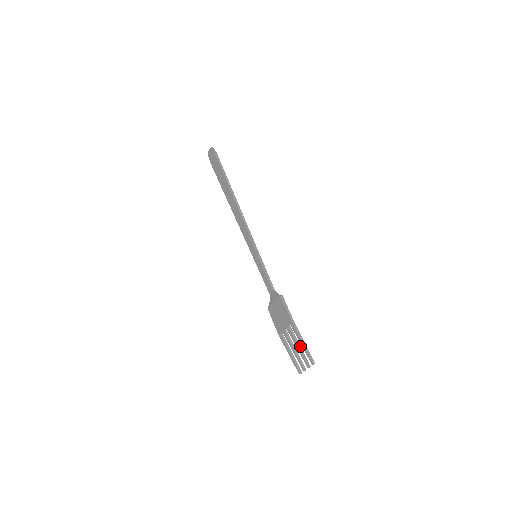
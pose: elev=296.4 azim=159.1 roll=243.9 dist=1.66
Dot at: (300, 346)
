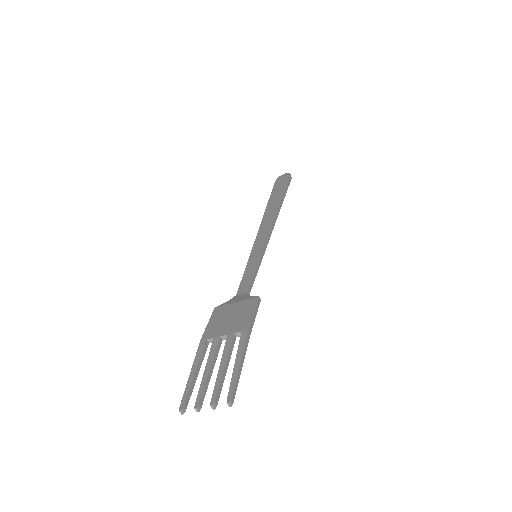
Dot at: occluded
